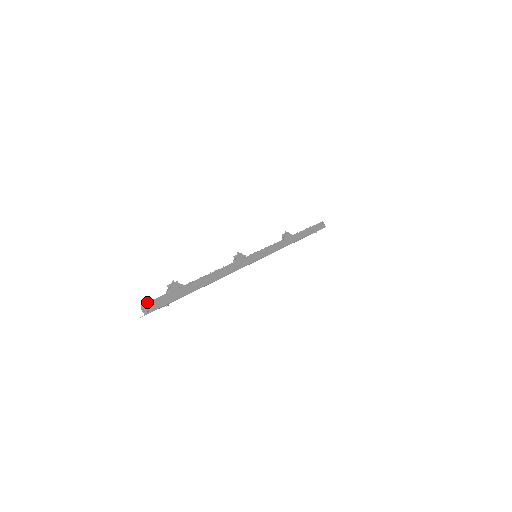
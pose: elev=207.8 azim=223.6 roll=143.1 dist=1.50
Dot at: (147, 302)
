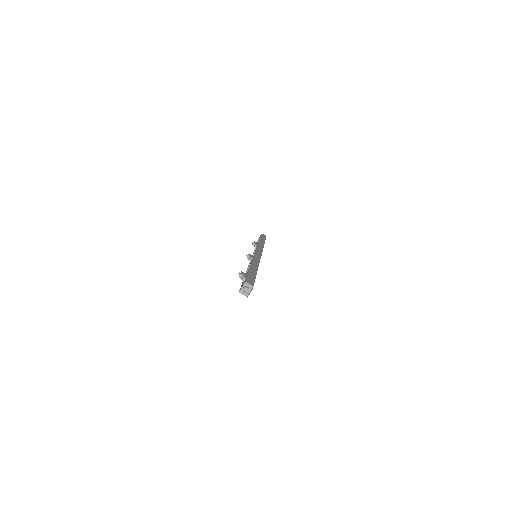
Dot at: (245, 282)
